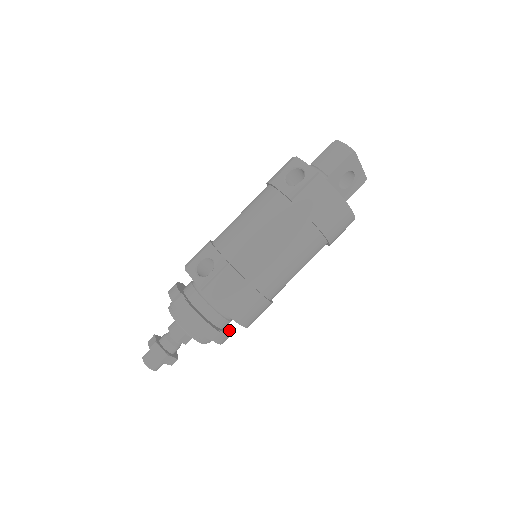
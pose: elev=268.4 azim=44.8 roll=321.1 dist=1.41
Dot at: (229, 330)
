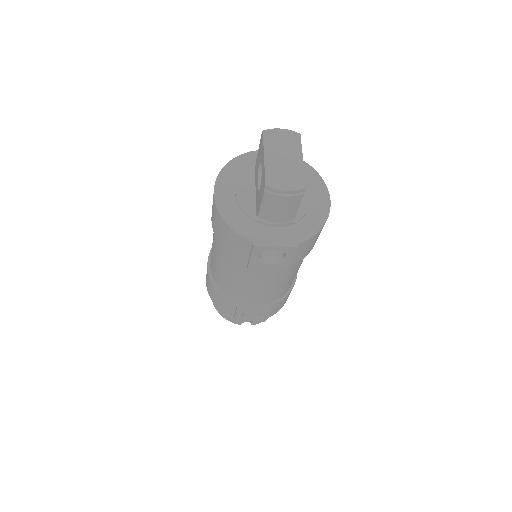
Dot at: occluded
